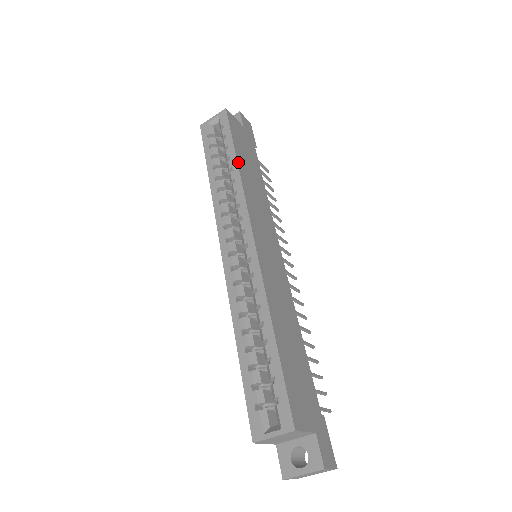
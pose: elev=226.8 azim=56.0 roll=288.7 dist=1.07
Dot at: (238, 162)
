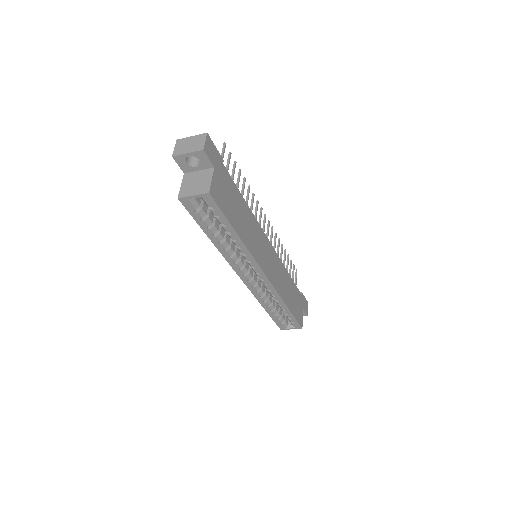
Dot at: (239, 236)
